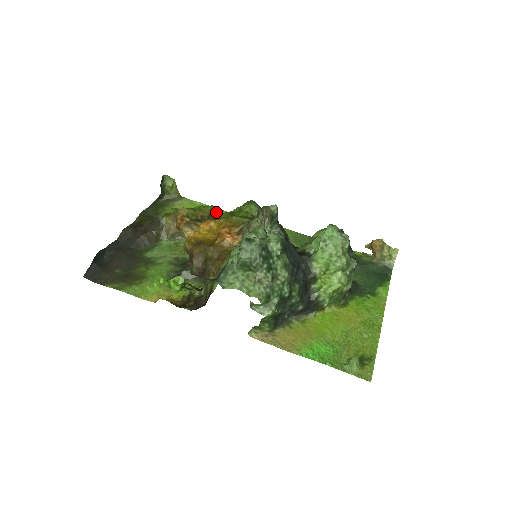
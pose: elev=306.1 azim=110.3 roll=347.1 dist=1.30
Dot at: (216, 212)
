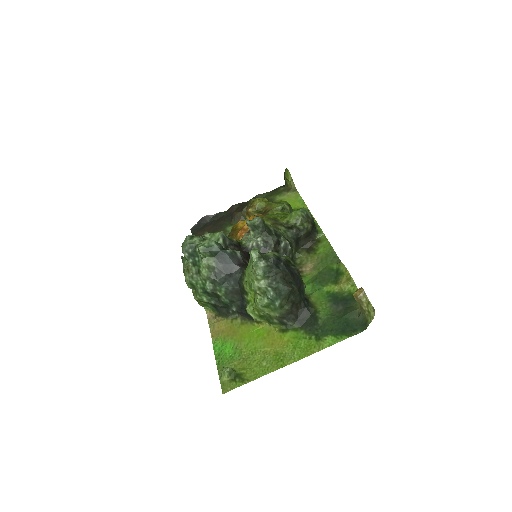
Dot at: (285, 210)
